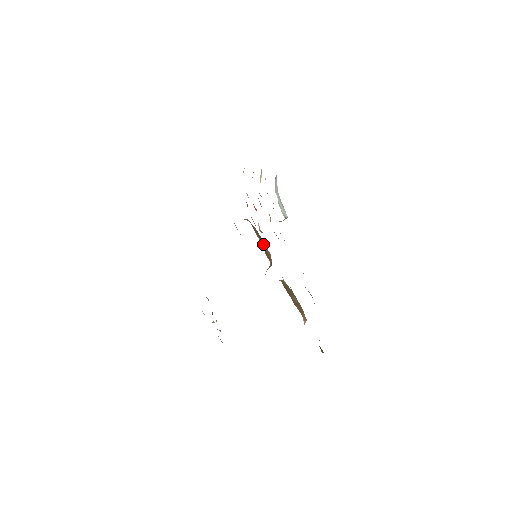
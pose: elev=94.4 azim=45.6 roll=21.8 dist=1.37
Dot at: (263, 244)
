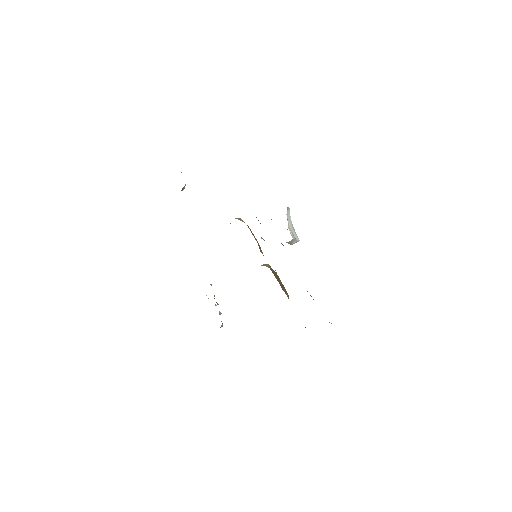
Dot at: (256, 240)
